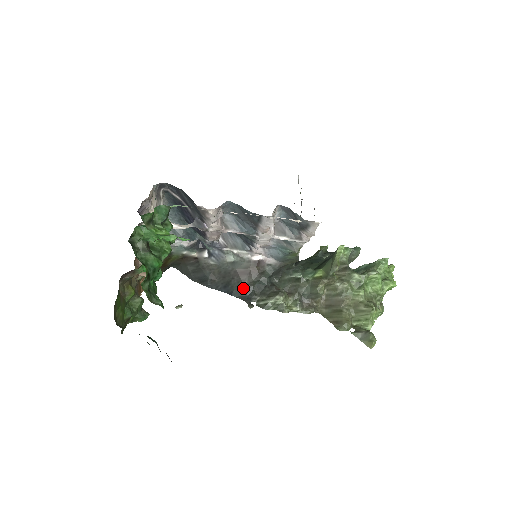
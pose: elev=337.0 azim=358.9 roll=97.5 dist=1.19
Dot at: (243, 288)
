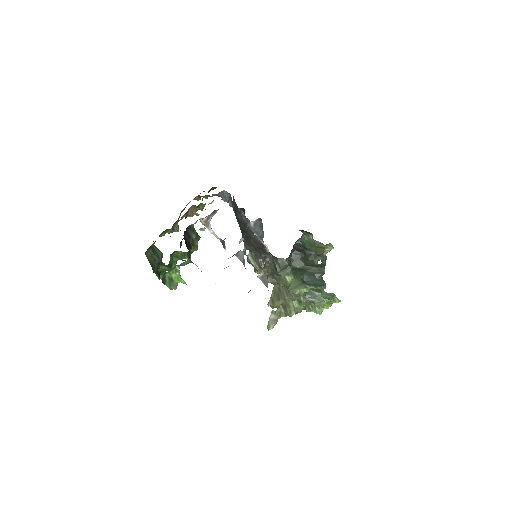
Dot at: (249, 242)
